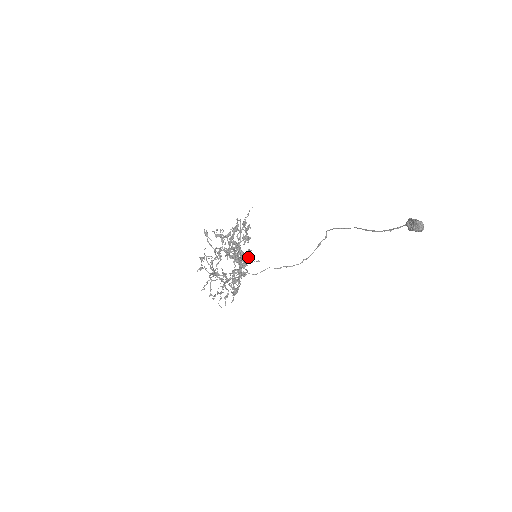
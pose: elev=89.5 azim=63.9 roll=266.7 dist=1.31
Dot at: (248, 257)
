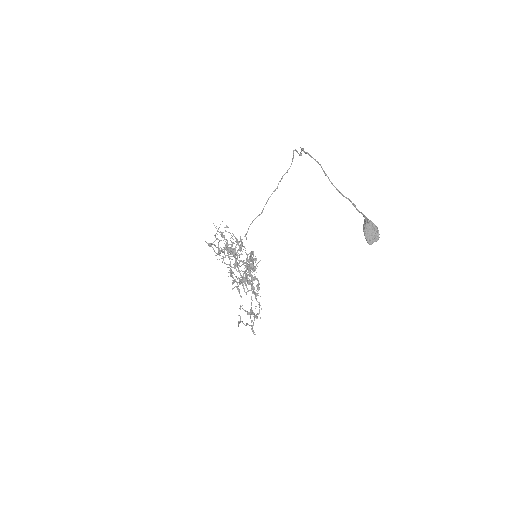
Dot at: occluded
